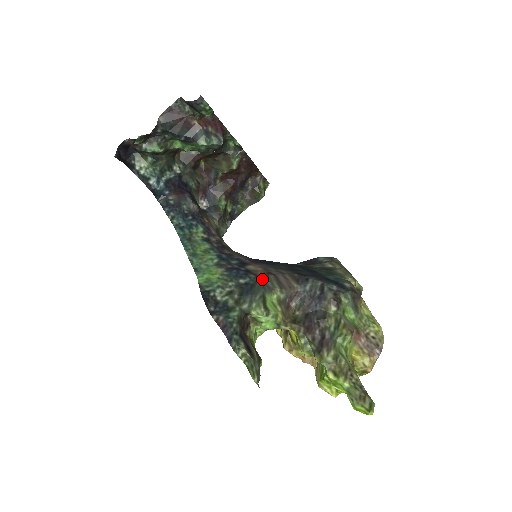
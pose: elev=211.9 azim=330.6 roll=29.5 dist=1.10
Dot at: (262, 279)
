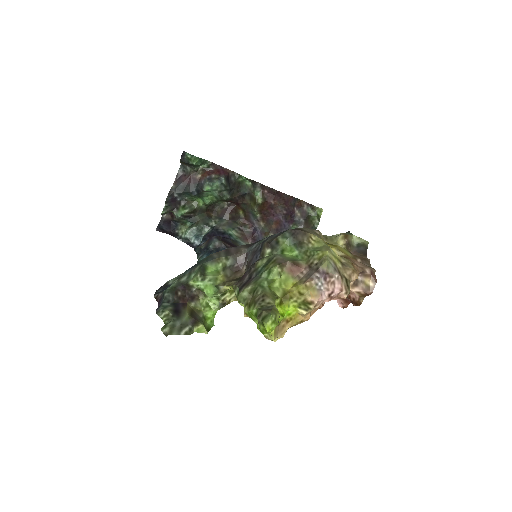
Dot at: (210, 255)
